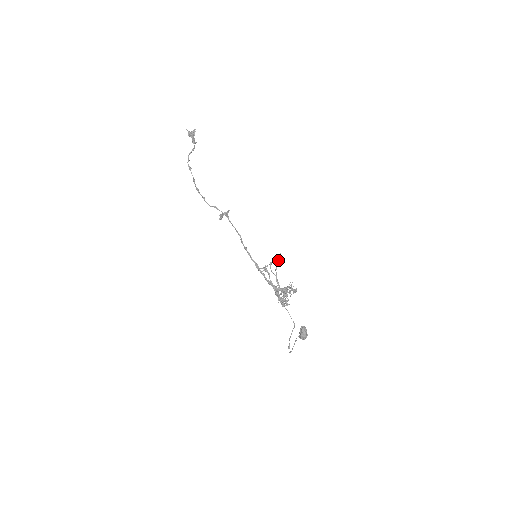
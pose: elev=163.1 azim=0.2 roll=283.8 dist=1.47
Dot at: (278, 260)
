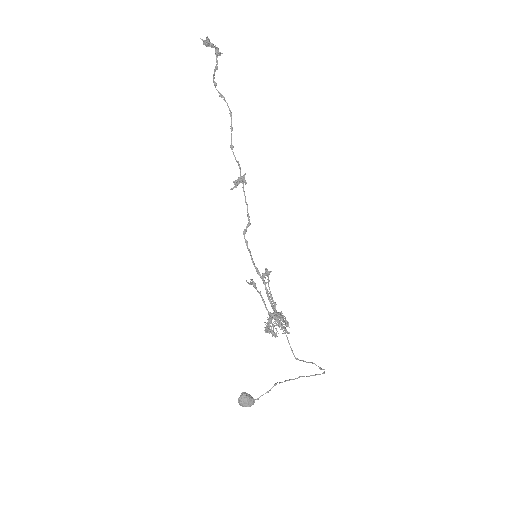
Dot at: occluded
